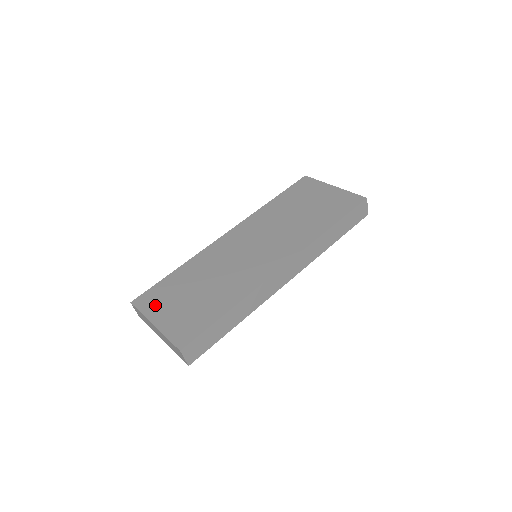
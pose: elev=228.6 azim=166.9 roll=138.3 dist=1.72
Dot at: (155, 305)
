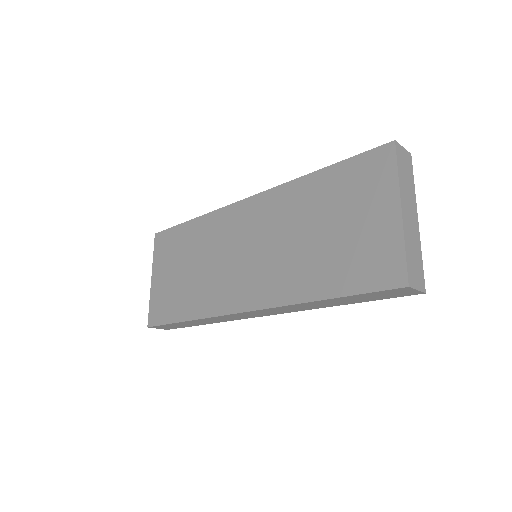
Dot at: (161, 256)
